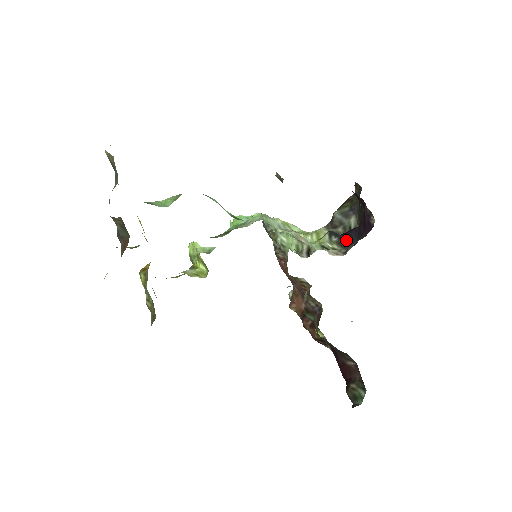
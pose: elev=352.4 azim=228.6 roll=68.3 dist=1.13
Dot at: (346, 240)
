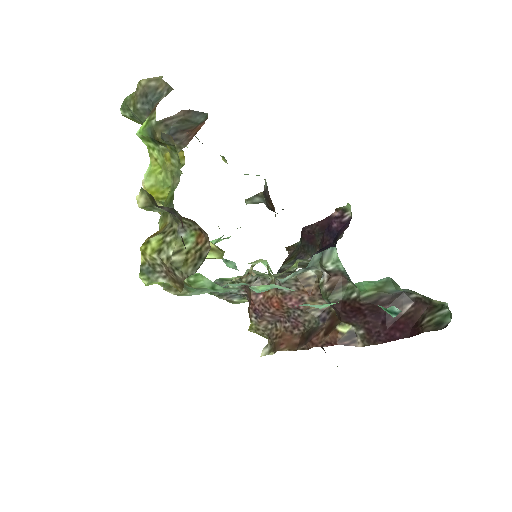
Dot at: occluded
